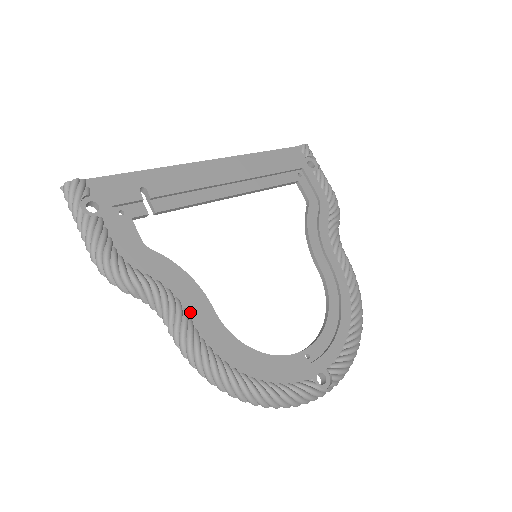
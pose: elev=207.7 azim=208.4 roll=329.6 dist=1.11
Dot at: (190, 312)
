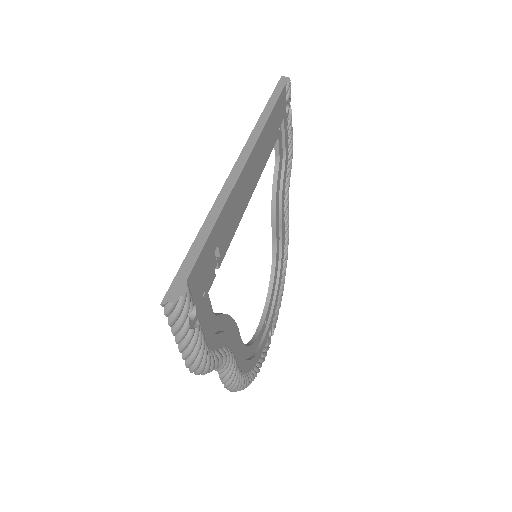
Dot at: (235, 354)
